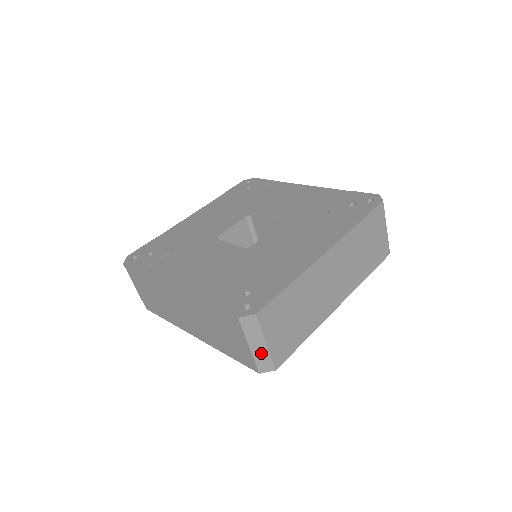
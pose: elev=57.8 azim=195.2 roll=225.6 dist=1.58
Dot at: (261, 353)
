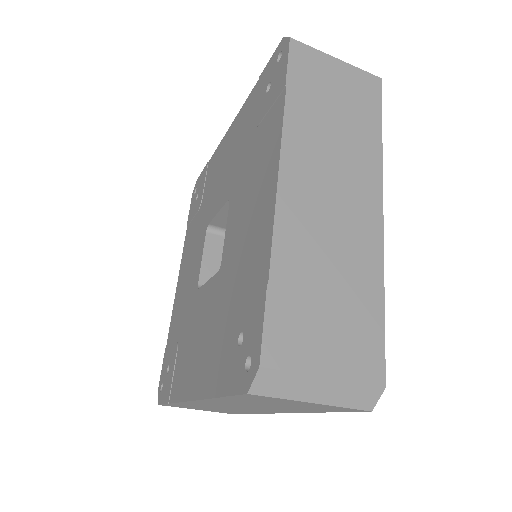
Dot at: occluded
